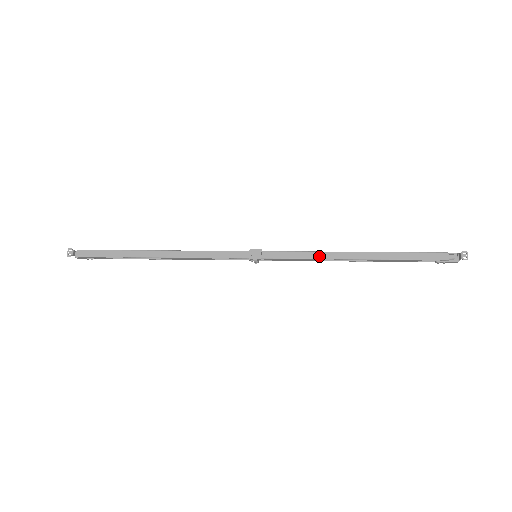
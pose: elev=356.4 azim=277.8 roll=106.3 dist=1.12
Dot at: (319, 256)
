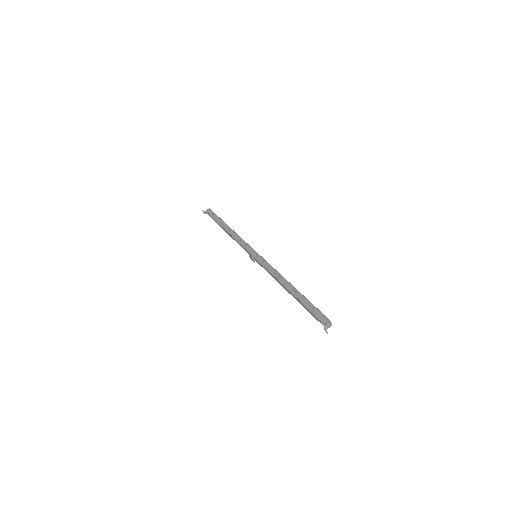
Dot at: (273, 277)
